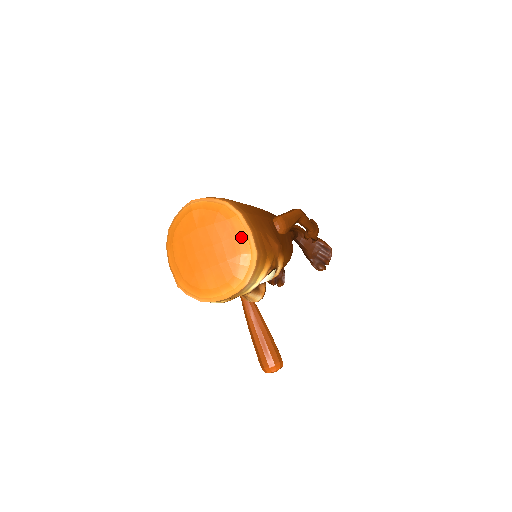
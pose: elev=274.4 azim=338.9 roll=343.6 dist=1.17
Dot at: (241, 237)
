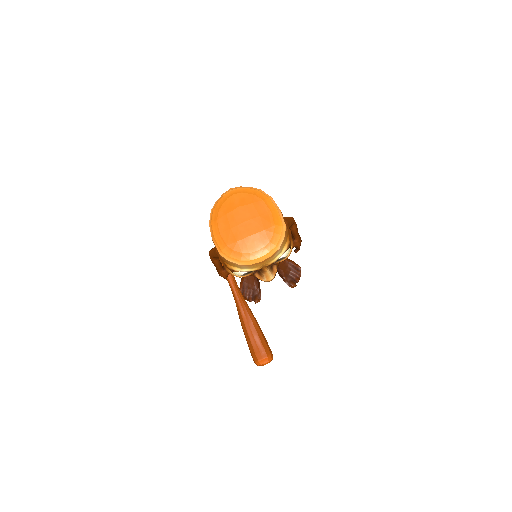
Dot at: (274, 213)
